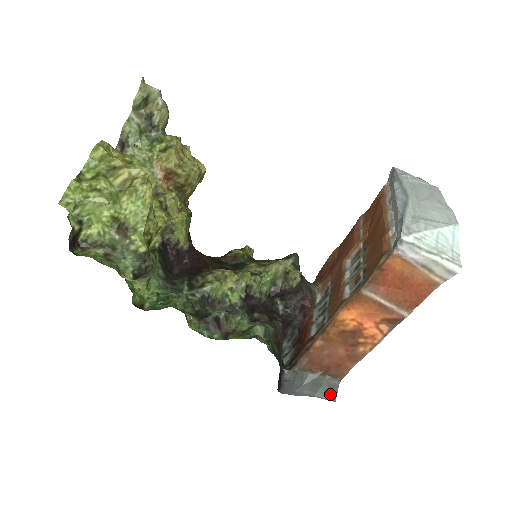
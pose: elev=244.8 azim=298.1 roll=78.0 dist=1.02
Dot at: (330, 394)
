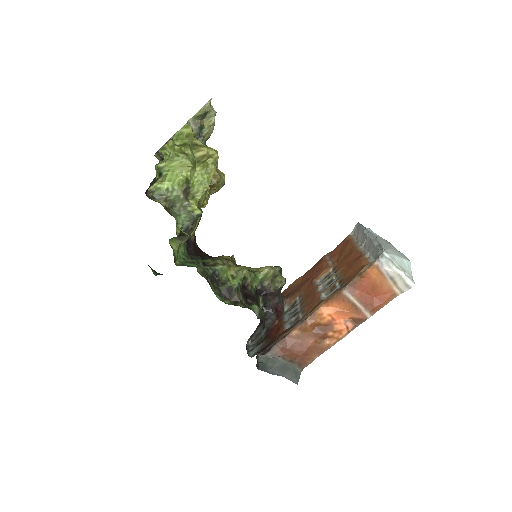
Dot at: (295, 378)
